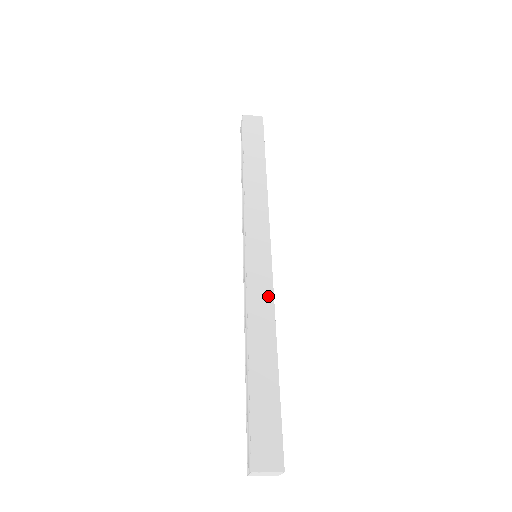
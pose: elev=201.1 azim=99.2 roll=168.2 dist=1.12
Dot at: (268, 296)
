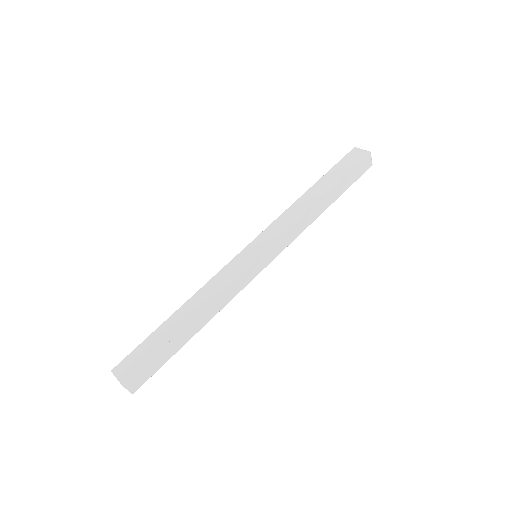
Dot at: (226, 283)
